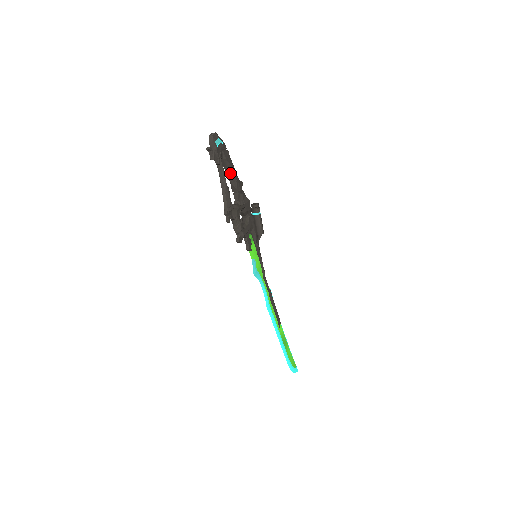
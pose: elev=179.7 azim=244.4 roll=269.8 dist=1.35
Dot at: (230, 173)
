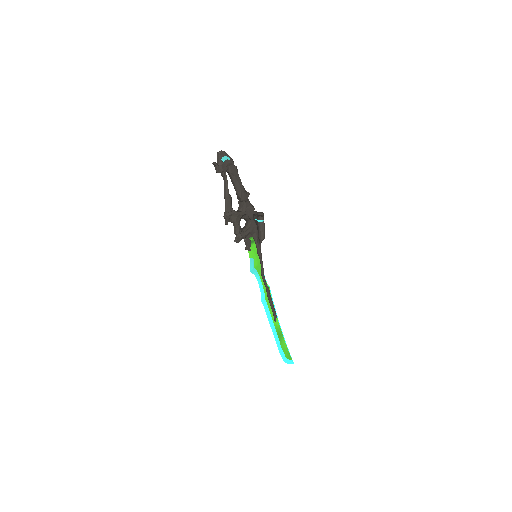
Dot at: (235, 184)
